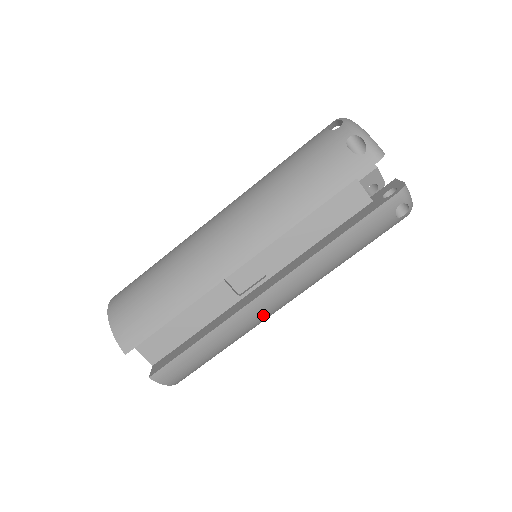
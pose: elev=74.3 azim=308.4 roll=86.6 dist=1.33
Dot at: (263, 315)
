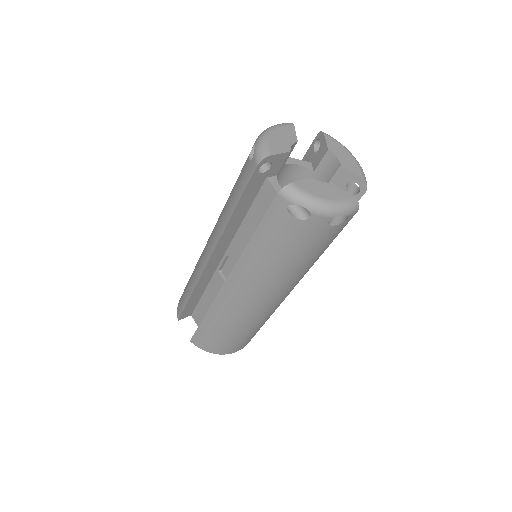
Dot at: (239, 306)
